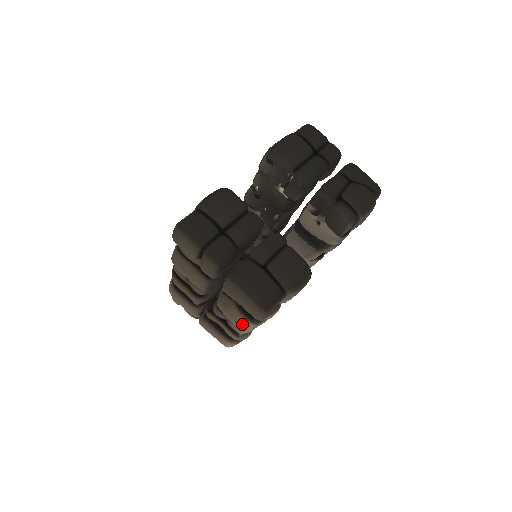
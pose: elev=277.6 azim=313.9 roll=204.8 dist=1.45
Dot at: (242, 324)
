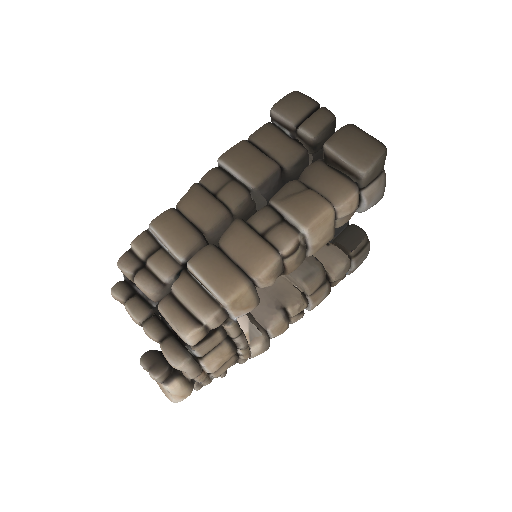
Dot at: (313, 209)
